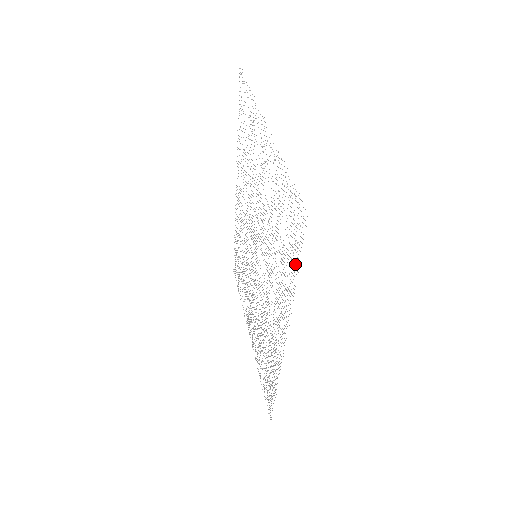
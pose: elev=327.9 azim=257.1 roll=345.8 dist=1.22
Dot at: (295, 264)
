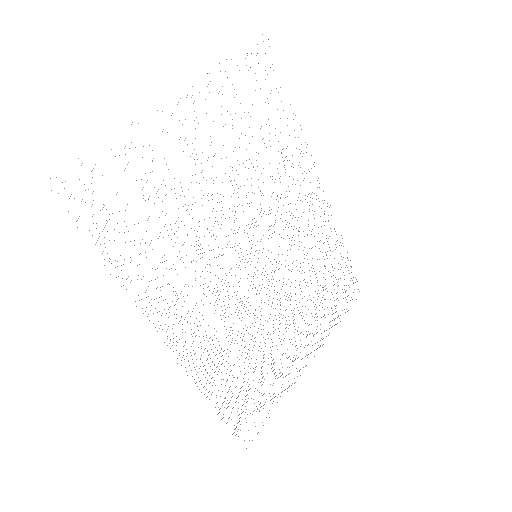
Dot at: occluded
